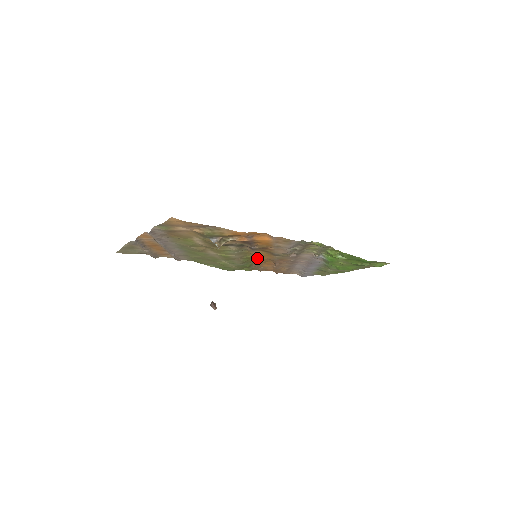
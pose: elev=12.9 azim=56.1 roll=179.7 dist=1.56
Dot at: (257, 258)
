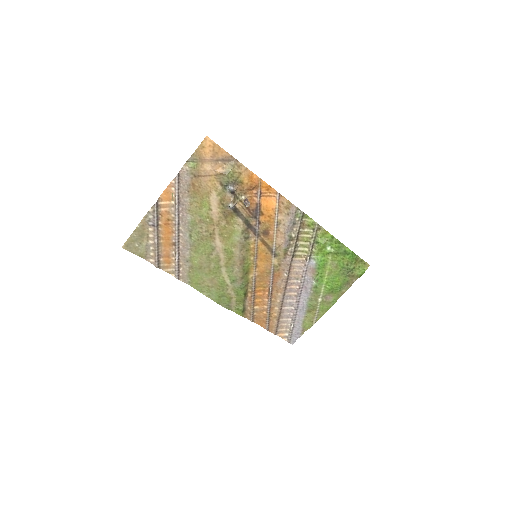
Dot at: (255, 268)
